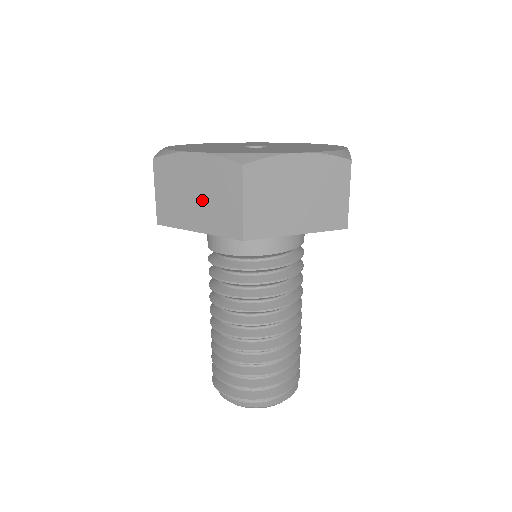
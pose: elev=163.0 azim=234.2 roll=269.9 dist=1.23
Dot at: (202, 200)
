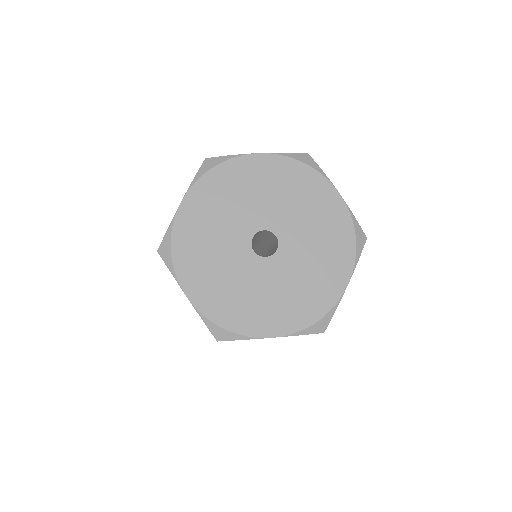
Dot at: occluded
